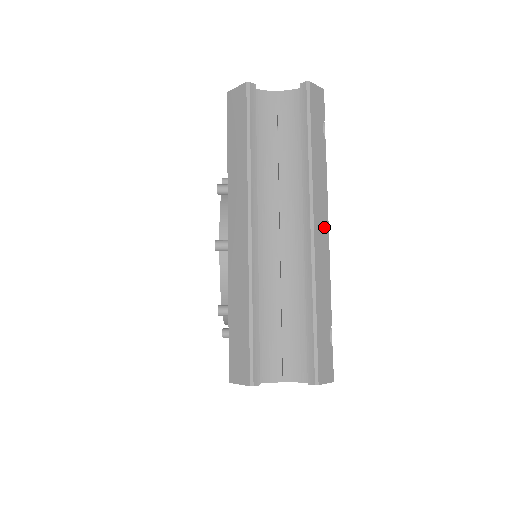
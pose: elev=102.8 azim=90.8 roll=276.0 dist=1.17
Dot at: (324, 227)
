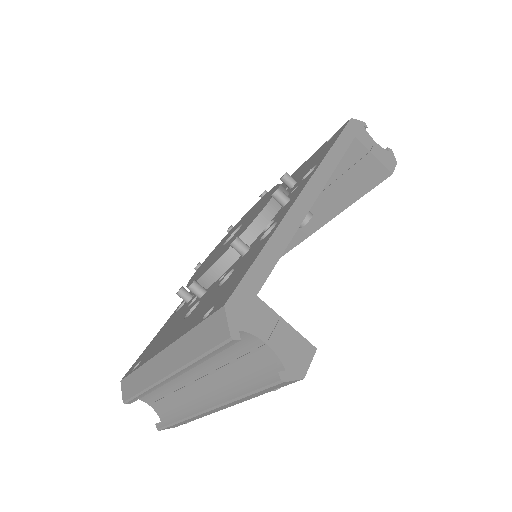
Dot at: (221, 409)
